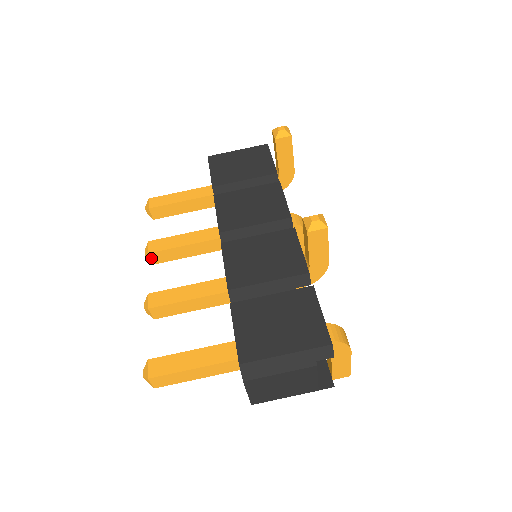
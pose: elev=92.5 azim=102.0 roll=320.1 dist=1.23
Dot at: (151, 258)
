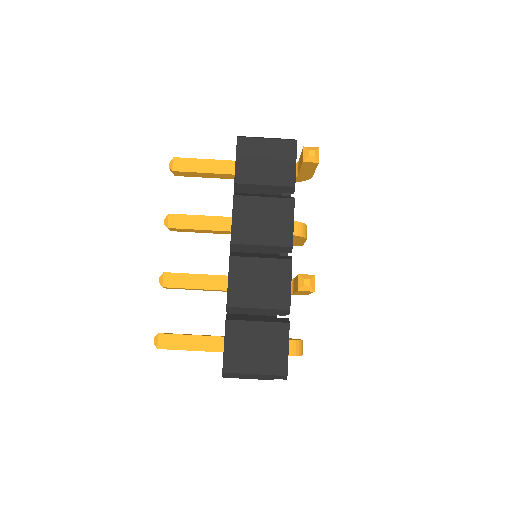
Dot at: (169, 229)
